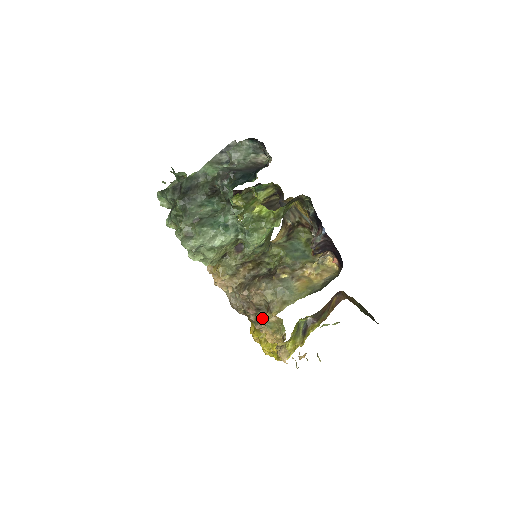
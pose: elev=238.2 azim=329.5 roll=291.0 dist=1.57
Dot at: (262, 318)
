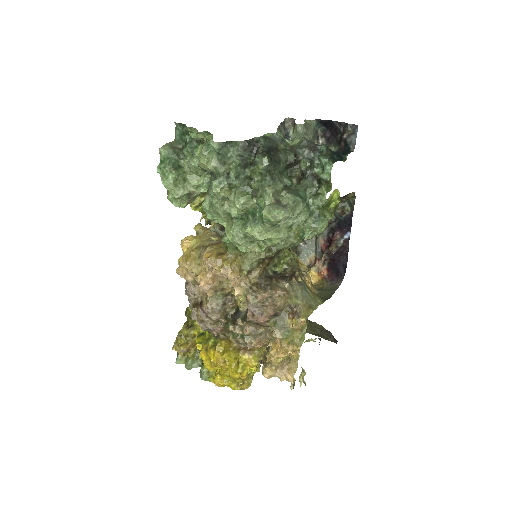
Dot at: (278, 326)
